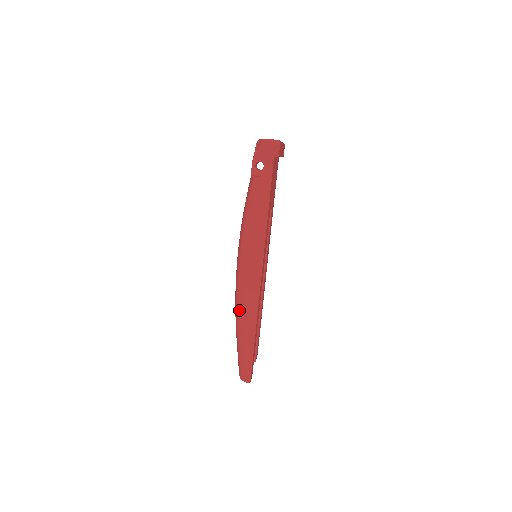
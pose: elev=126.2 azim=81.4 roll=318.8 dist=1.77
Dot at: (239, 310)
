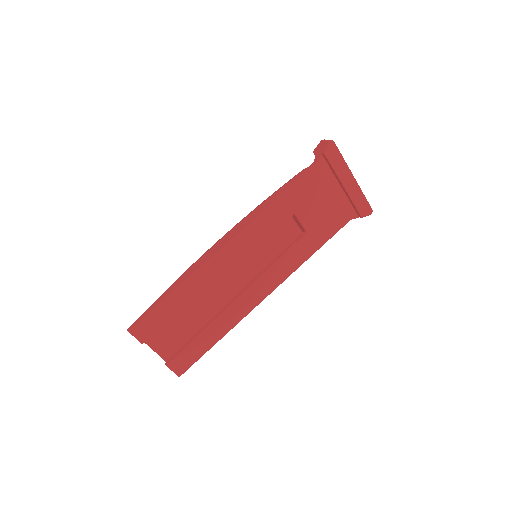
Dot at: occluded
